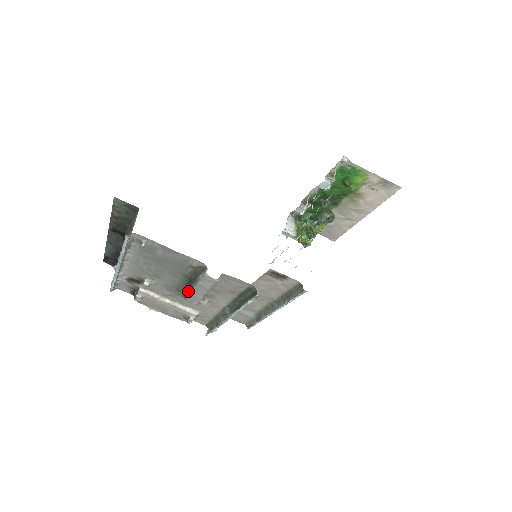
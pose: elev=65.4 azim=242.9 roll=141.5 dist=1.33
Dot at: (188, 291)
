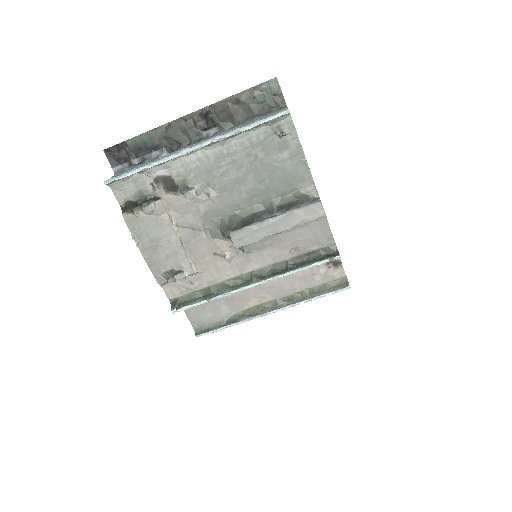
Dot at: (253, 222)
